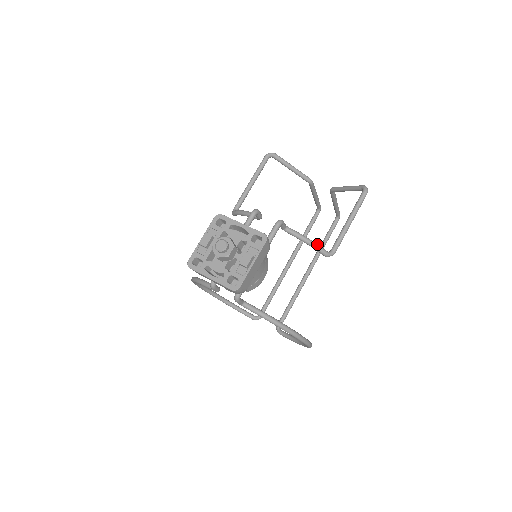
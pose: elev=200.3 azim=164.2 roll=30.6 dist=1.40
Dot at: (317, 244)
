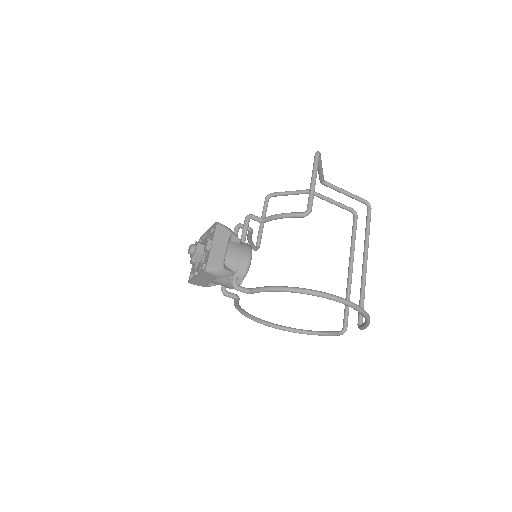
Dot at: (289, 213)
